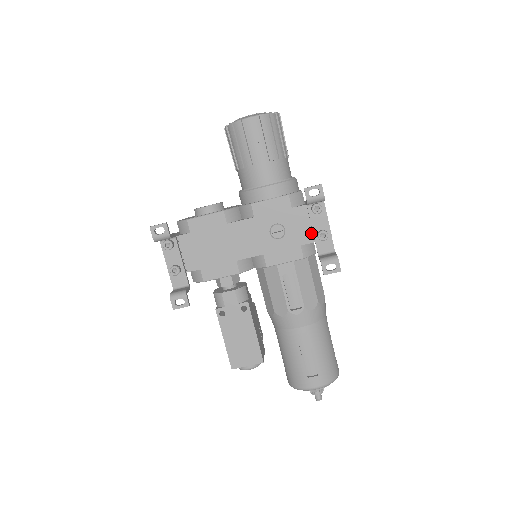
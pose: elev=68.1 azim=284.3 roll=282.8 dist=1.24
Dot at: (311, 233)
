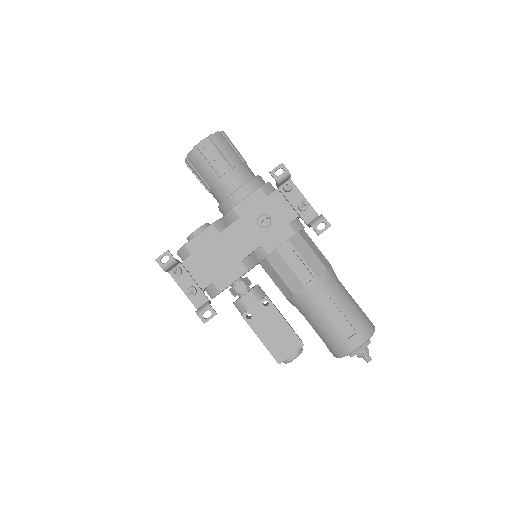
Dot at: (292, 210)
